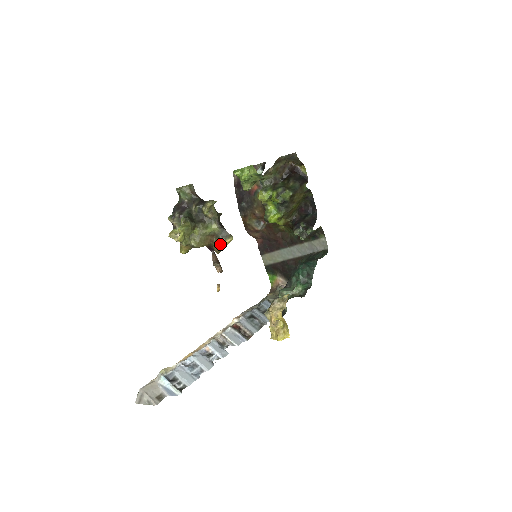
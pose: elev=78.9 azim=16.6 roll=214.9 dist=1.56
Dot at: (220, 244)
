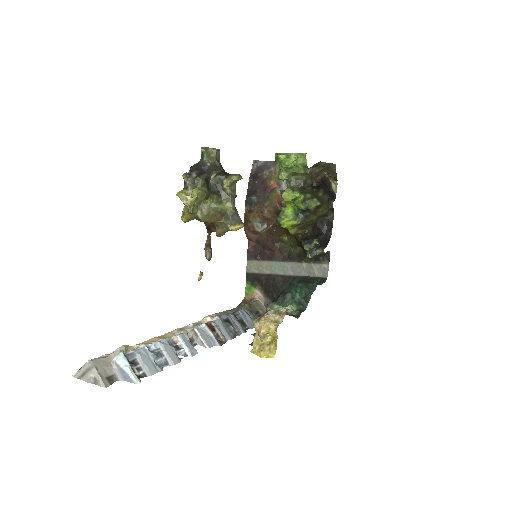
Dot at: (227, 227)
